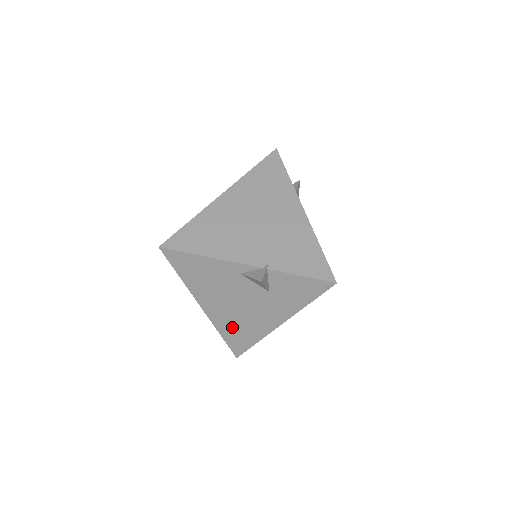
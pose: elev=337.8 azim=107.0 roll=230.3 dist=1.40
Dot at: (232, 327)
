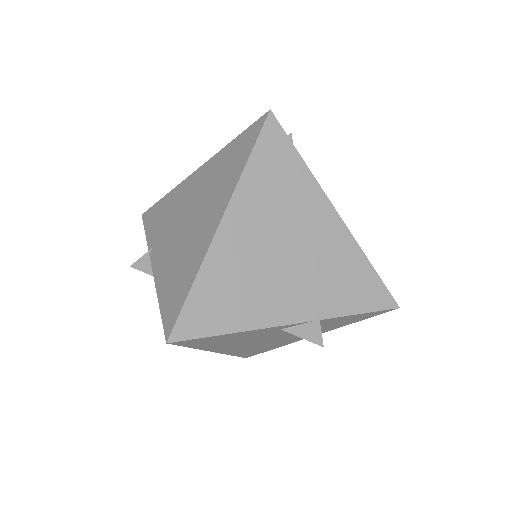
Dot at: (250, 350)
